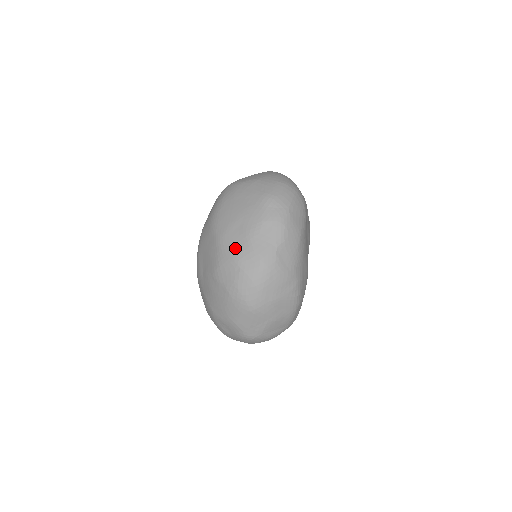
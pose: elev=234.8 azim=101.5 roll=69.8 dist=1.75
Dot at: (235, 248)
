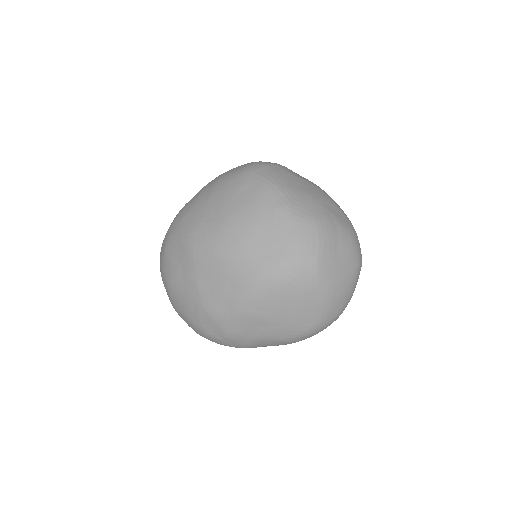
Dot at: (240, 332)
